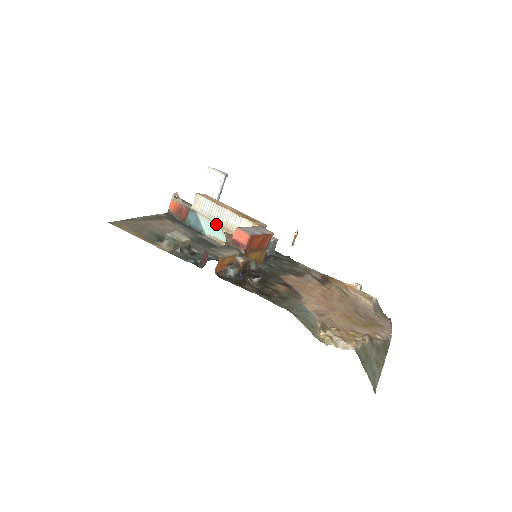
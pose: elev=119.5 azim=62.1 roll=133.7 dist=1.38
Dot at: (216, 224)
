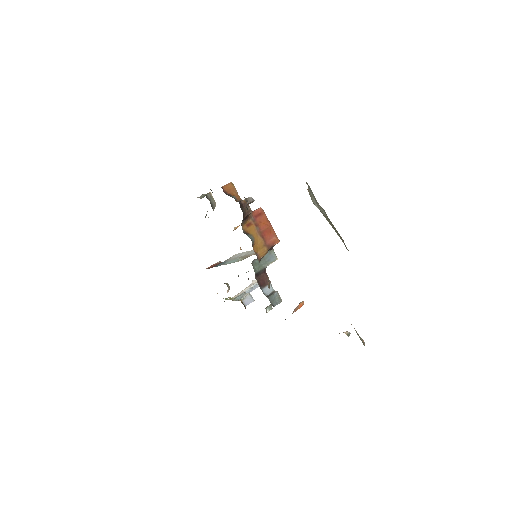
Dot at: occluded
